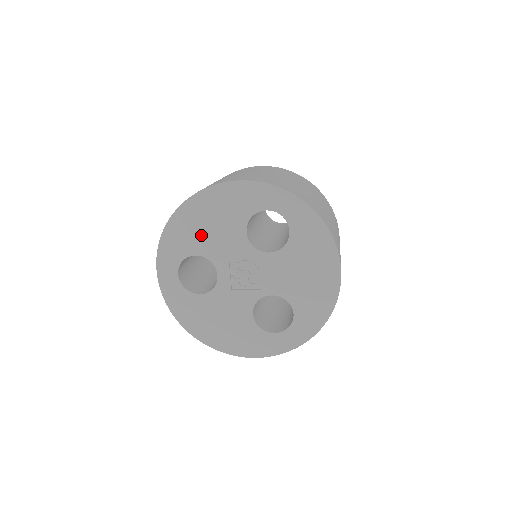
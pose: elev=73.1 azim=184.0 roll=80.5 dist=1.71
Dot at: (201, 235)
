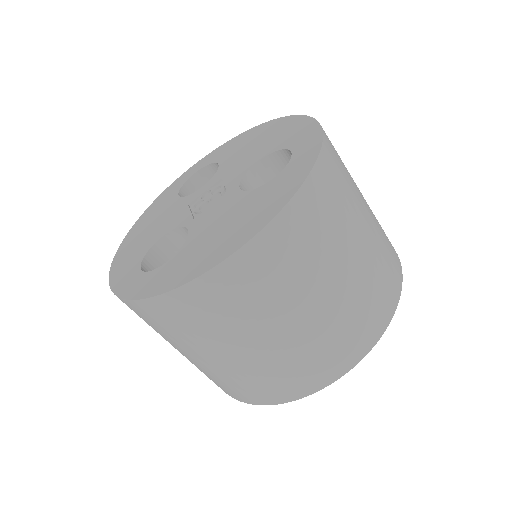
Dot at: (241, 150)
